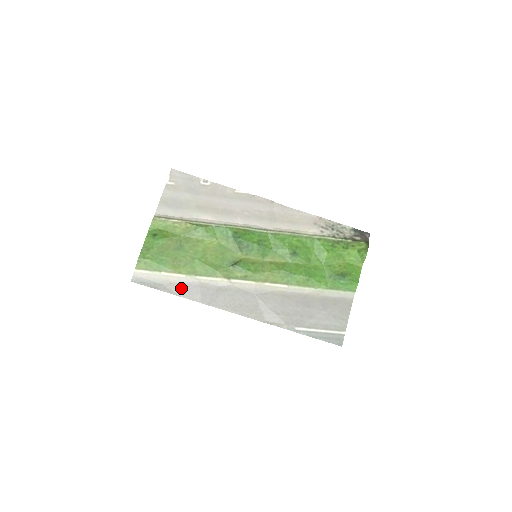
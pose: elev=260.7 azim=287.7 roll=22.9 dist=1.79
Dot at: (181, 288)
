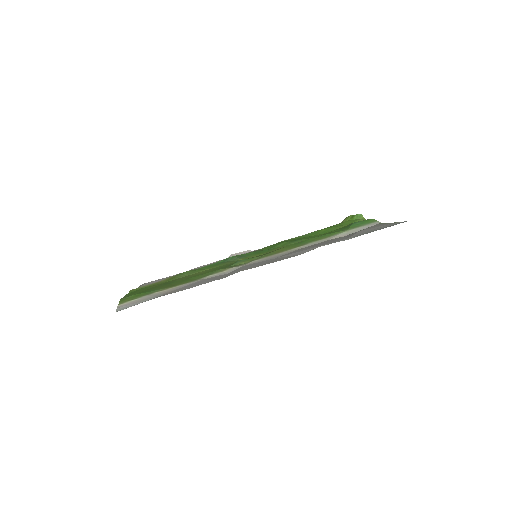
Dot at: (183, 288)
